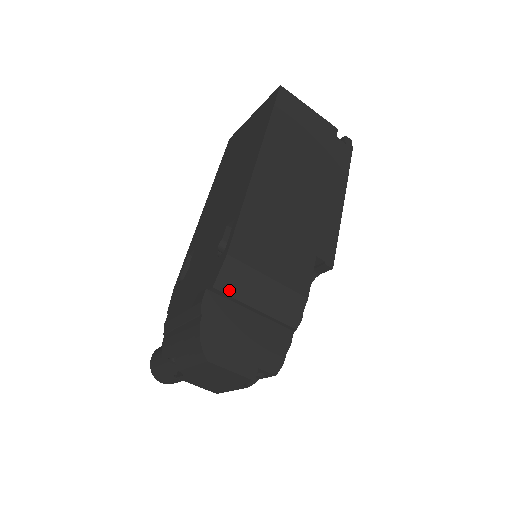
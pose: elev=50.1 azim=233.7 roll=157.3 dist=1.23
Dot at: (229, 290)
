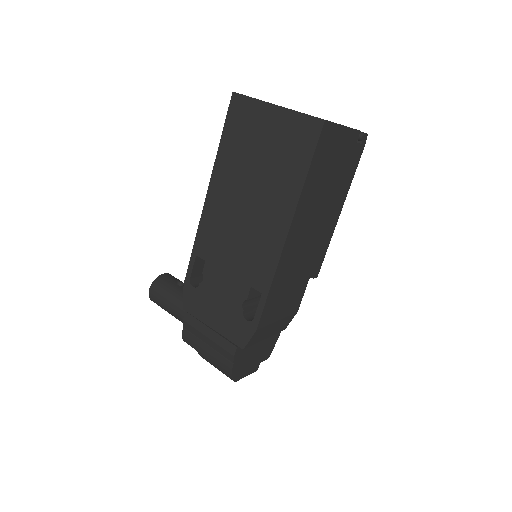
Dot at: (253, 343)
